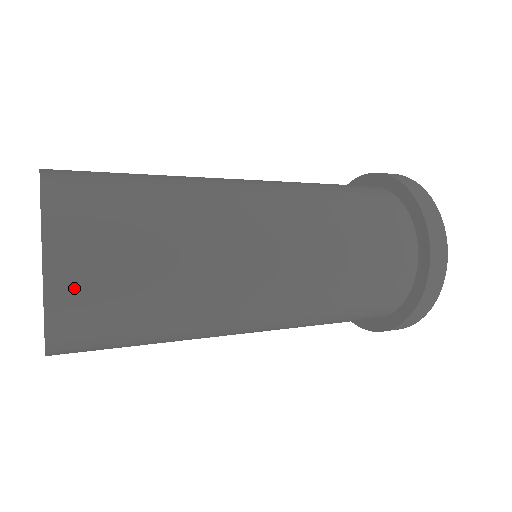
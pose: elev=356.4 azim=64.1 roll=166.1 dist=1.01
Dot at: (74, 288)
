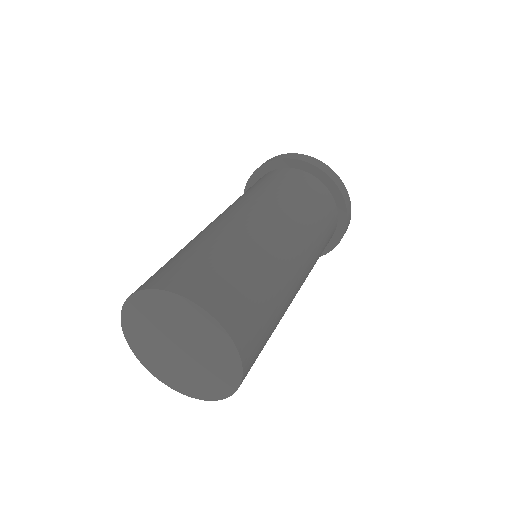
Dot at: occluded
